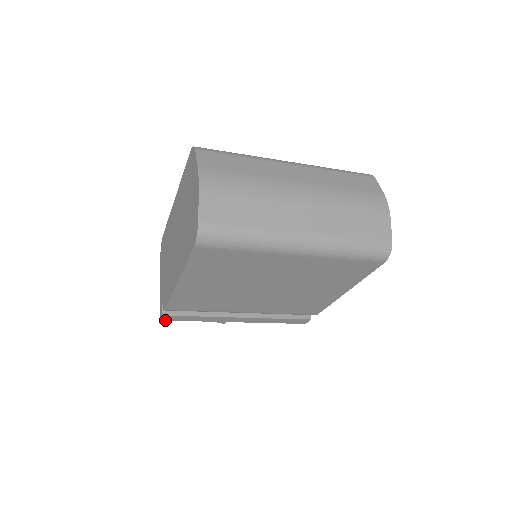
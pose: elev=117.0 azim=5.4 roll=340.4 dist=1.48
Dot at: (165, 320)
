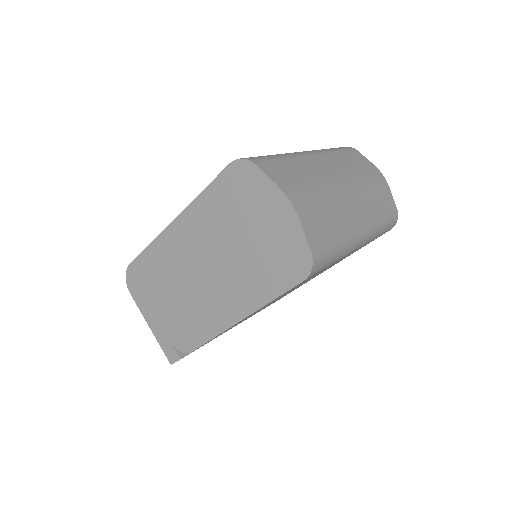
Dot at: occluded
